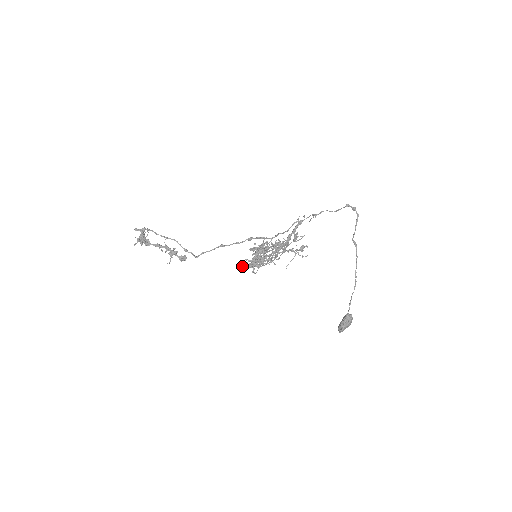
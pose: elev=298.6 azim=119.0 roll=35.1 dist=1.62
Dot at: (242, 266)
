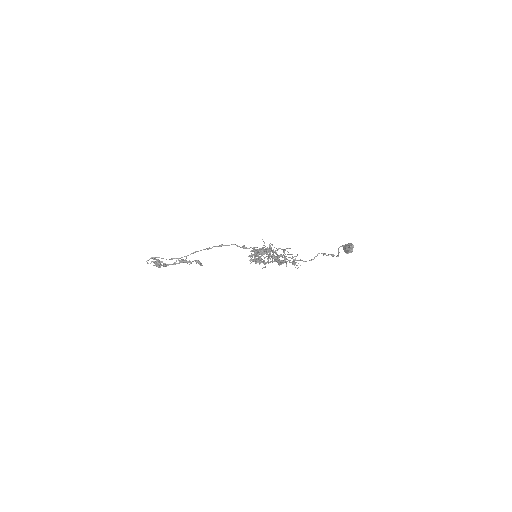
Dot at: (249, 260)
